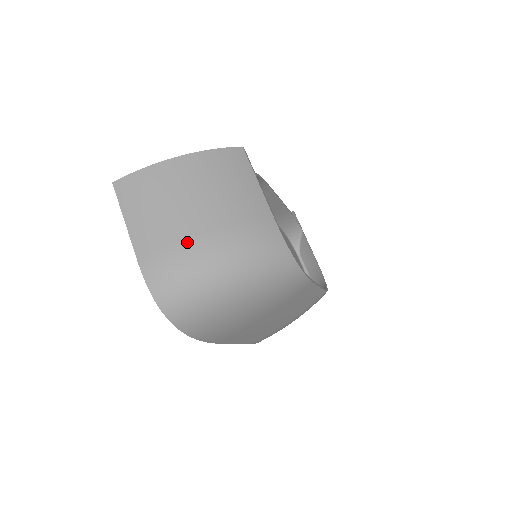
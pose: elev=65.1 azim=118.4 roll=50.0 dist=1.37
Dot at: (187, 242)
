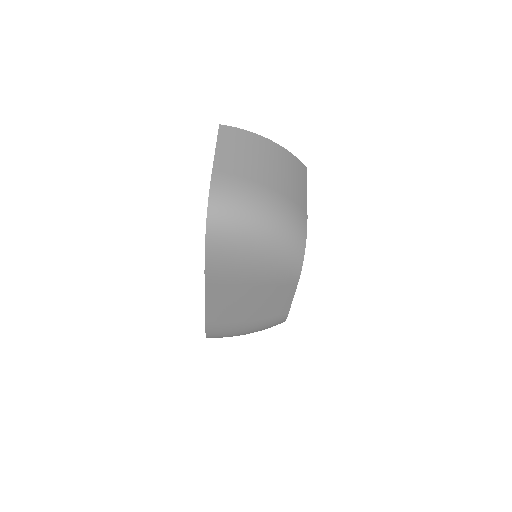
Dot at: (252, 182)
